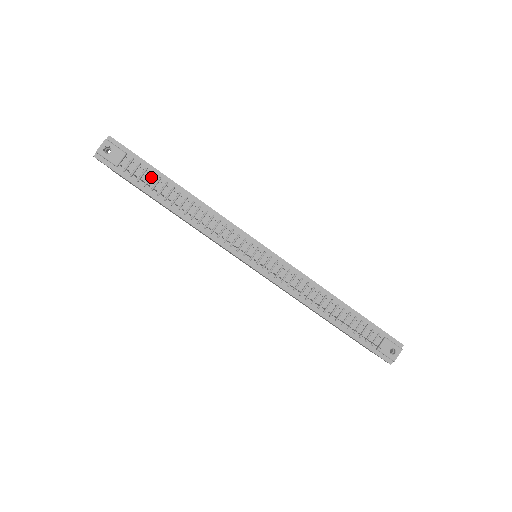
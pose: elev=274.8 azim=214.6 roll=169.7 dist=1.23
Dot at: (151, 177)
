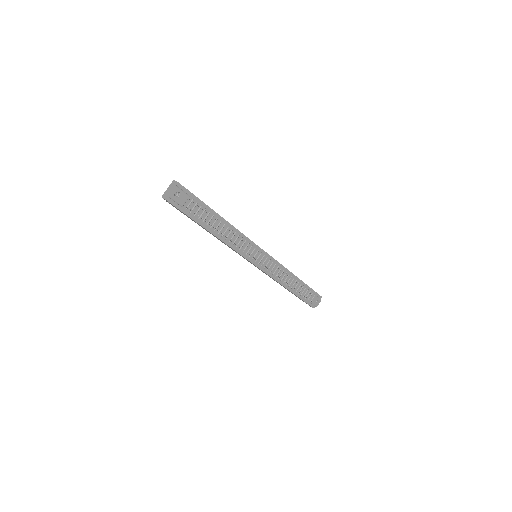
Dot at: (204, 212)
